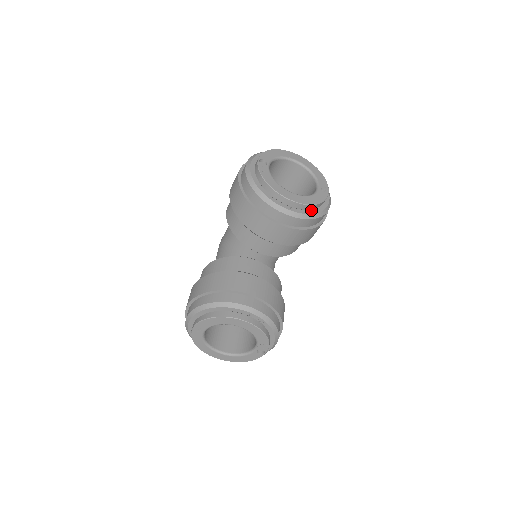
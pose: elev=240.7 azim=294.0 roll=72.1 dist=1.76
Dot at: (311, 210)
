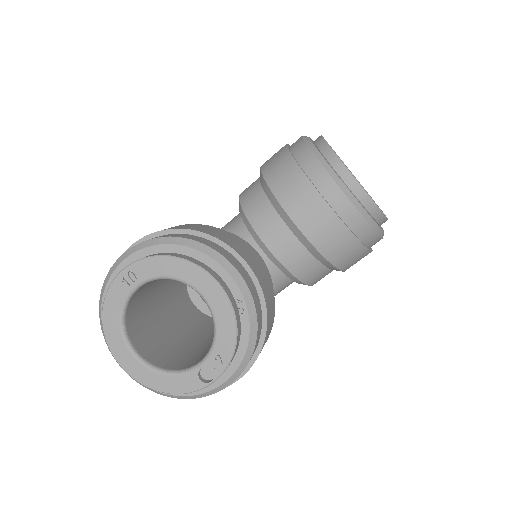
Dot at: (368, 213)
